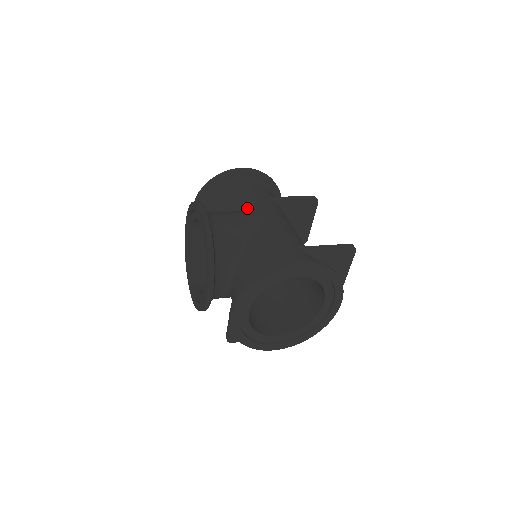
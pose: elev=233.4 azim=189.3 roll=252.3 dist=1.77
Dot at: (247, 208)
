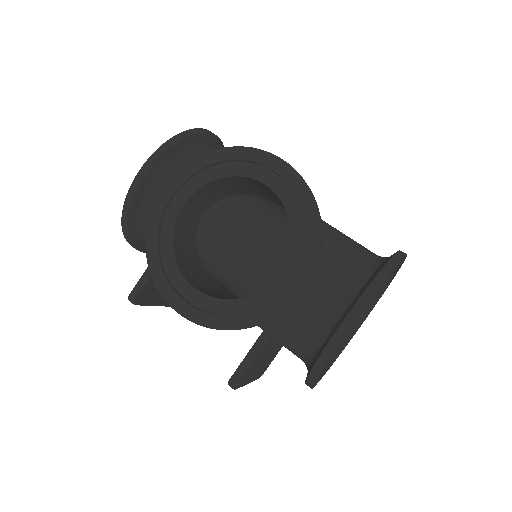
Dot at: occluded
